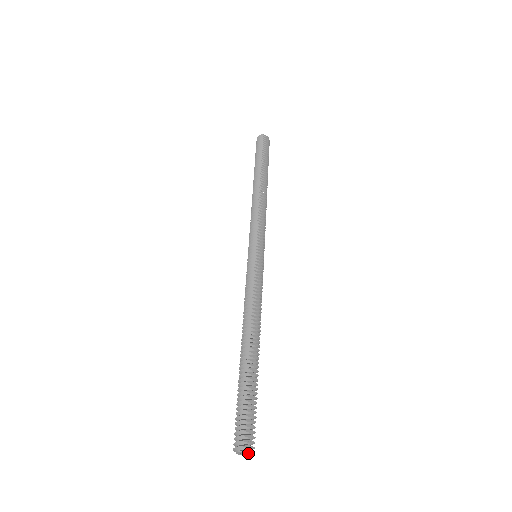
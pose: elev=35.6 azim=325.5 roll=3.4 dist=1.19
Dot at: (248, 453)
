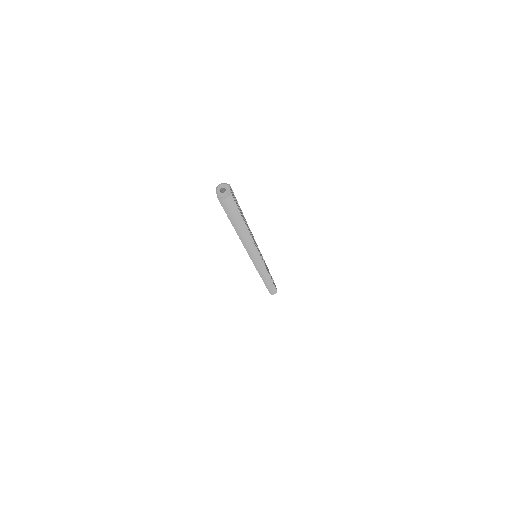
Dot at: (227, 191)
